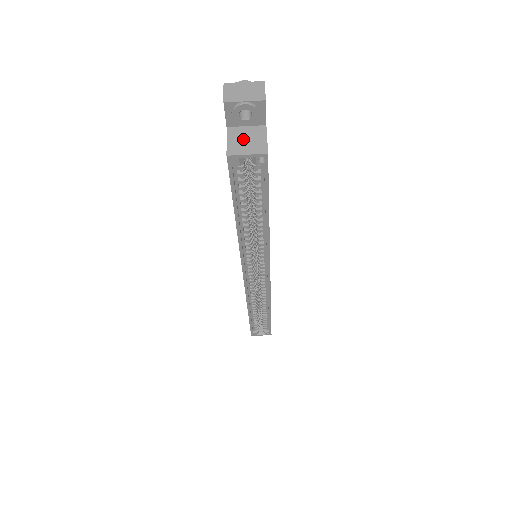
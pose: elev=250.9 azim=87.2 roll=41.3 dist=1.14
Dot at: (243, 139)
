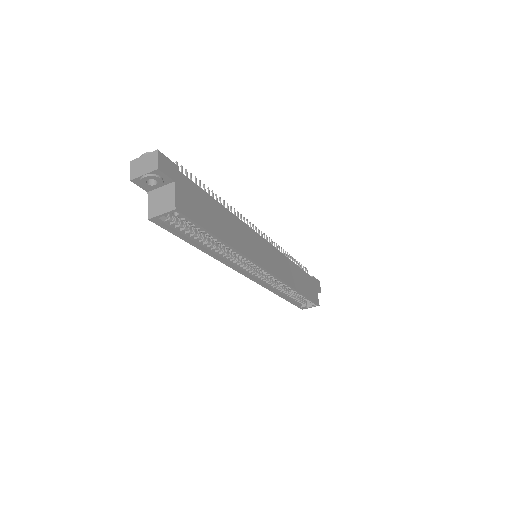
Dot at: (158, 200)
